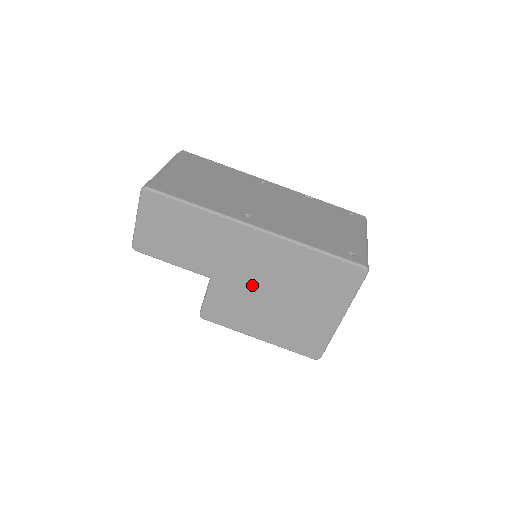
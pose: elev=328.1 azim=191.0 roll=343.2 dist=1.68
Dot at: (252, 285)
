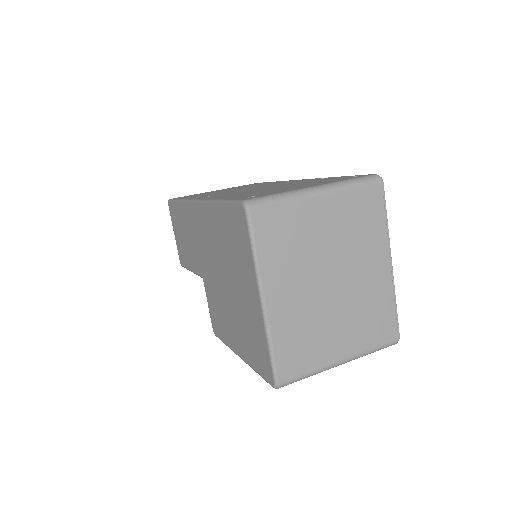
Dot at: (214, 275)
